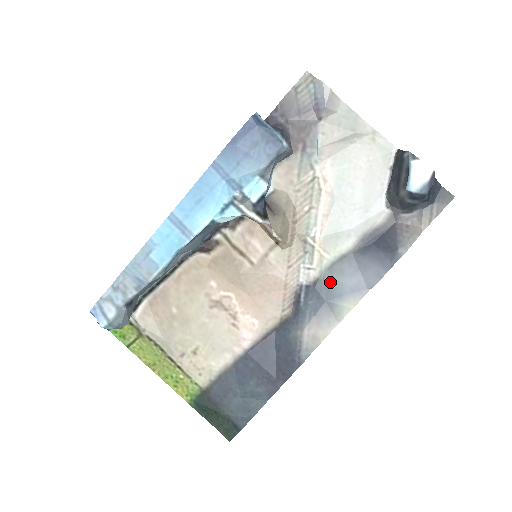
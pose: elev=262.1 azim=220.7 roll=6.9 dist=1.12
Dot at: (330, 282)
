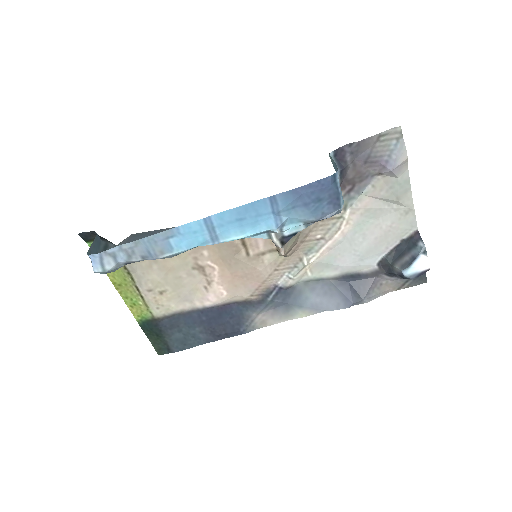
Dot at: (300, 292)
